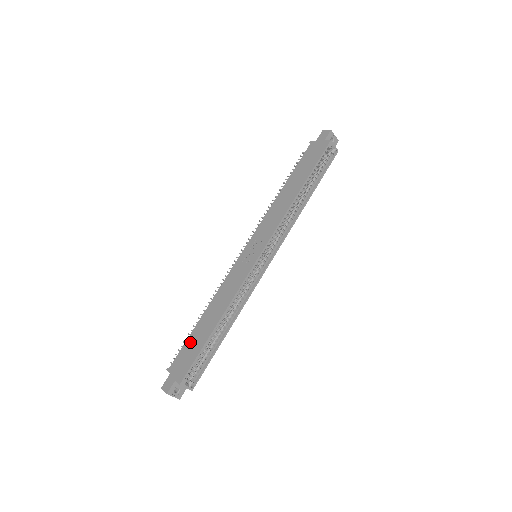
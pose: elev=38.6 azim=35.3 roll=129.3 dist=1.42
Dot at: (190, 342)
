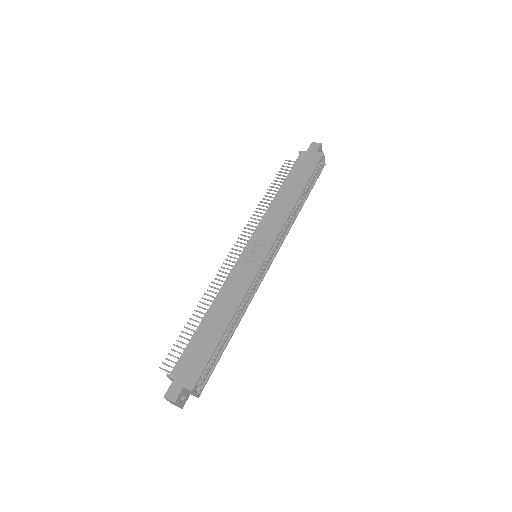
Dot at: (195, 344)
